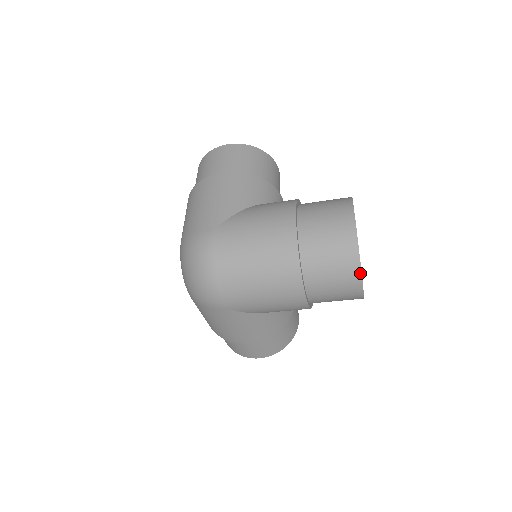
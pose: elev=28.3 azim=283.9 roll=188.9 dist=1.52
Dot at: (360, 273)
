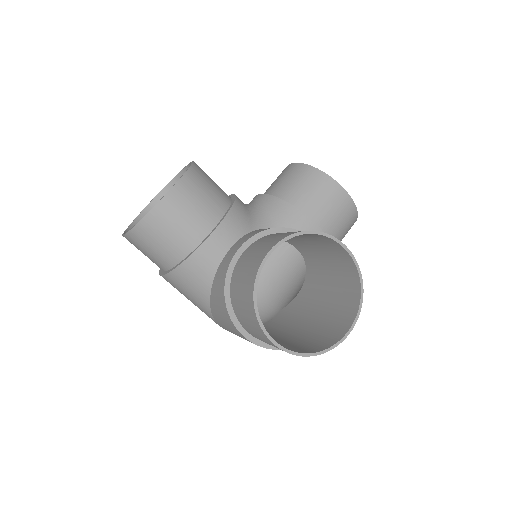
Dot at: (331, 349)
